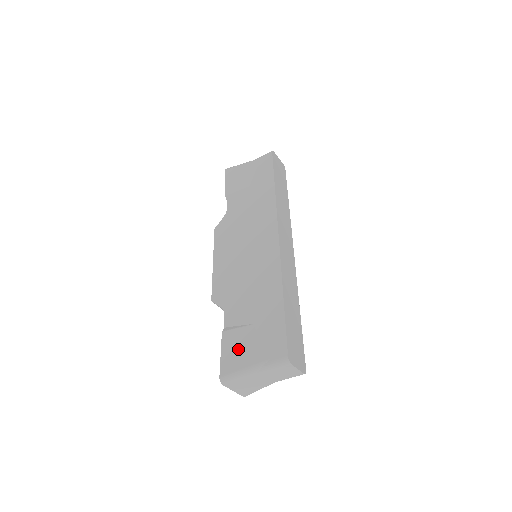
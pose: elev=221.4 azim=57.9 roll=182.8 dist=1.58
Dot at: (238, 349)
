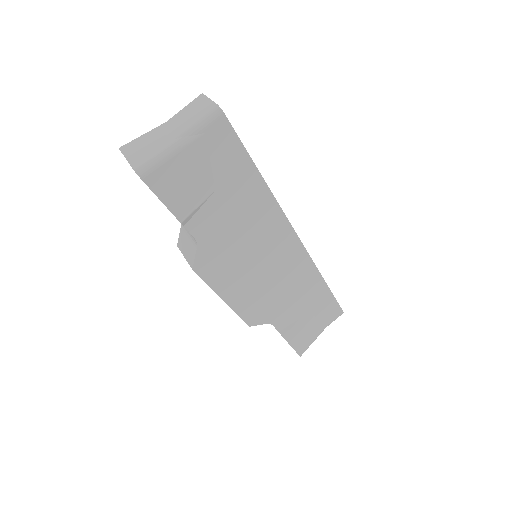
Dot at: occluded
